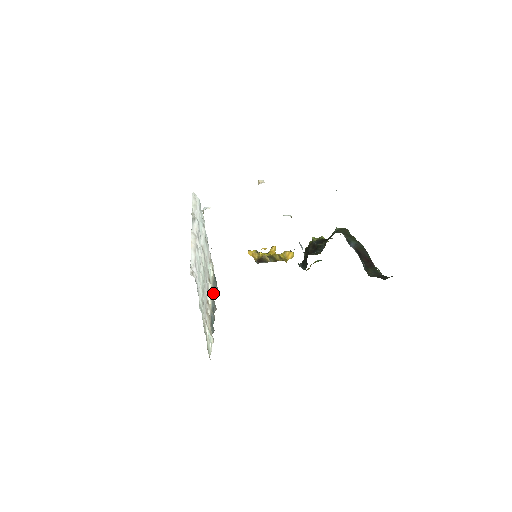
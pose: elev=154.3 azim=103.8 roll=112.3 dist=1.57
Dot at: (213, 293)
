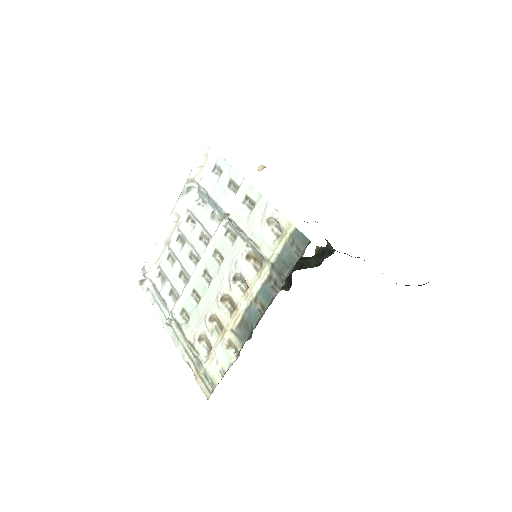
Dot at: (281, 264)
